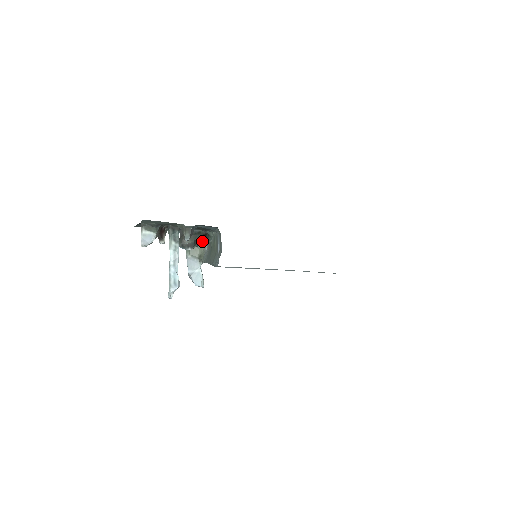
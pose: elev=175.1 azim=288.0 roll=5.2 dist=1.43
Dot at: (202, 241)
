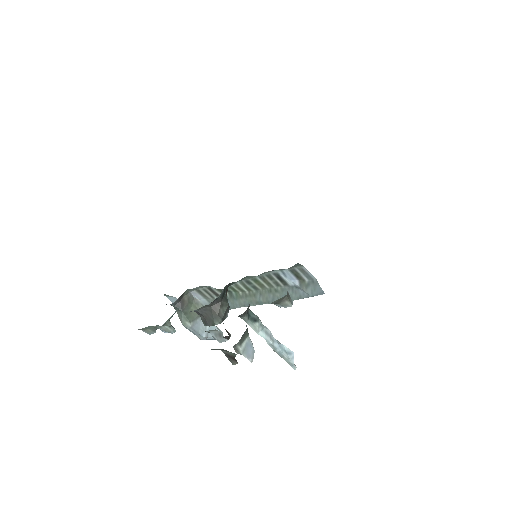
Dot at: occluded
